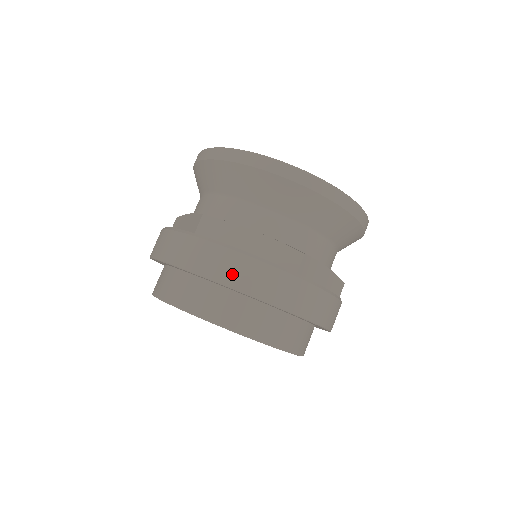
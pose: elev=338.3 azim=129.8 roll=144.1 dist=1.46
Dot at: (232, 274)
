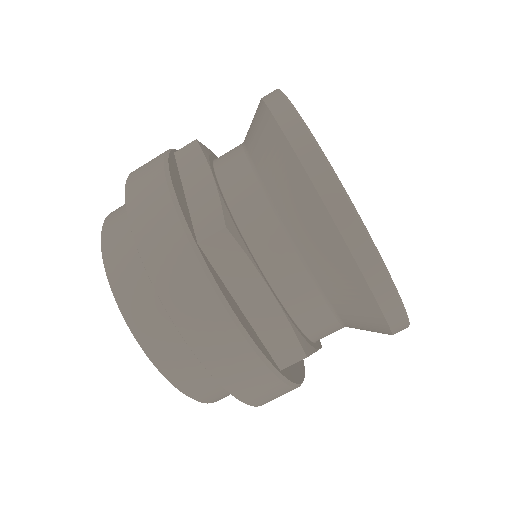
Dot at: (140, 192)
